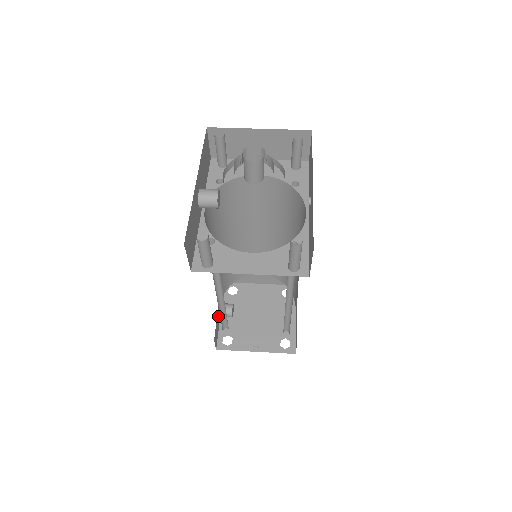
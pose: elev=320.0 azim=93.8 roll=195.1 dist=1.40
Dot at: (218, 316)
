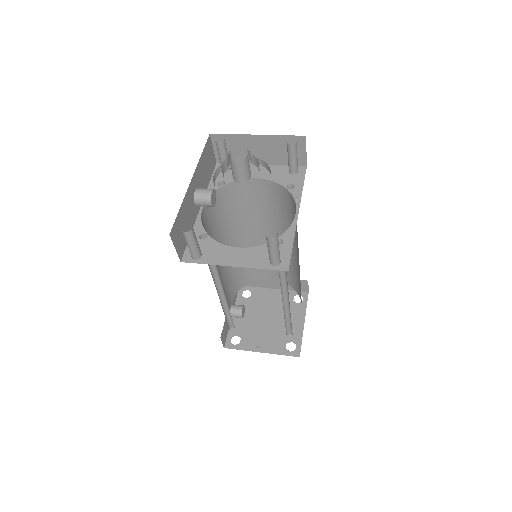
Dot at: occluded
